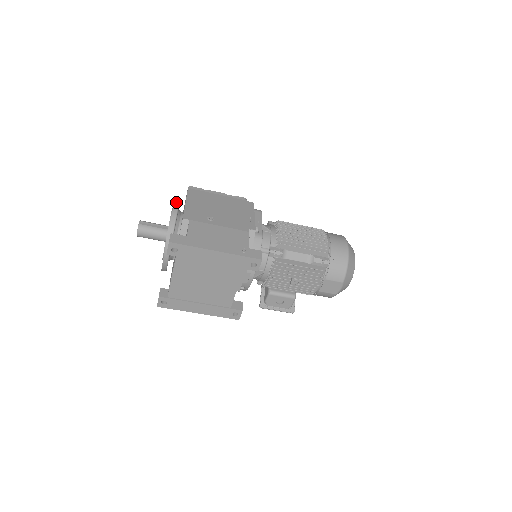
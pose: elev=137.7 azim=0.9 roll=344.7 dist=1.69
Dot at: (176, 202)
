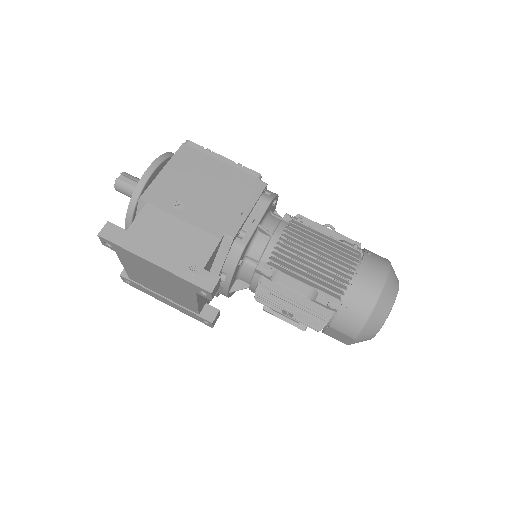
Dot at: (153, 165)
